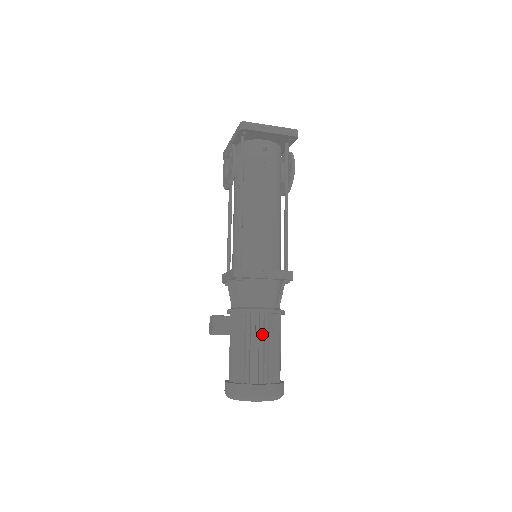
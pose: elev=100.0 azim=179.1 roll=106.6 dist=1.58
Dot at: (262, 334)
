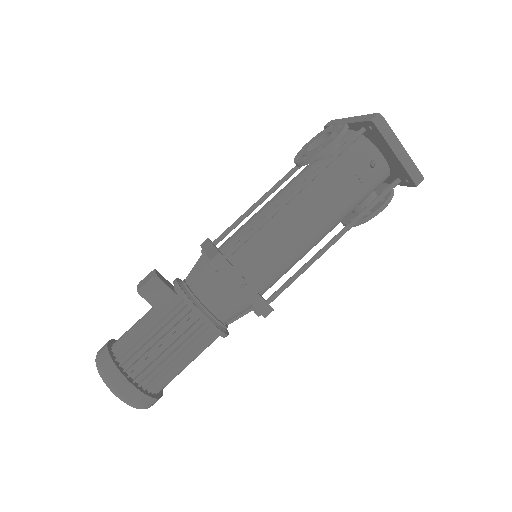
Dot at: (184, 338)
